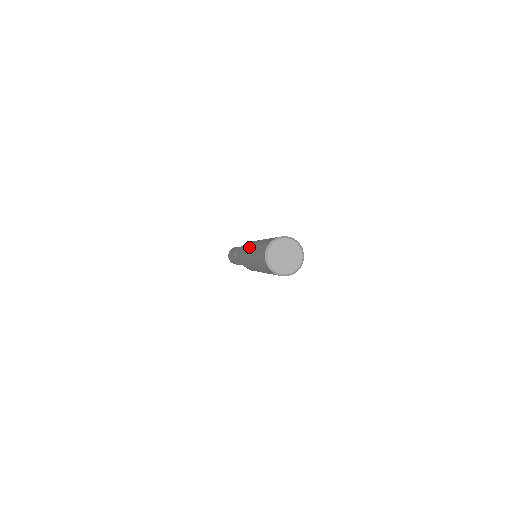
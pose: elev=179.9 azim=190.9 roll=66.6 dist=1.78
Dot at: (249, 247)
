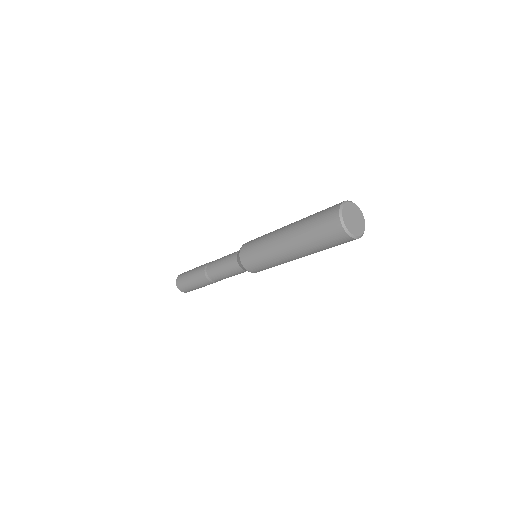
Dot at: (269, 238)
